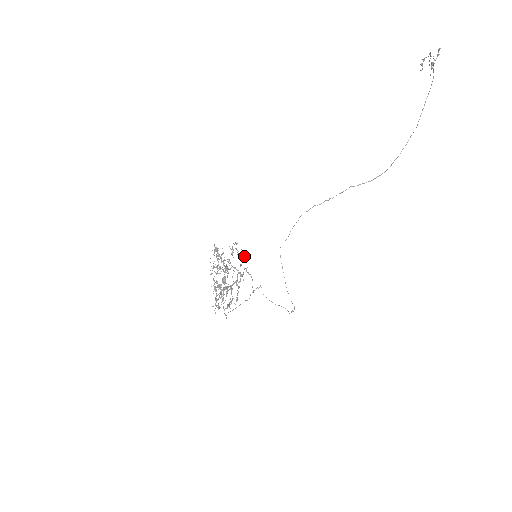
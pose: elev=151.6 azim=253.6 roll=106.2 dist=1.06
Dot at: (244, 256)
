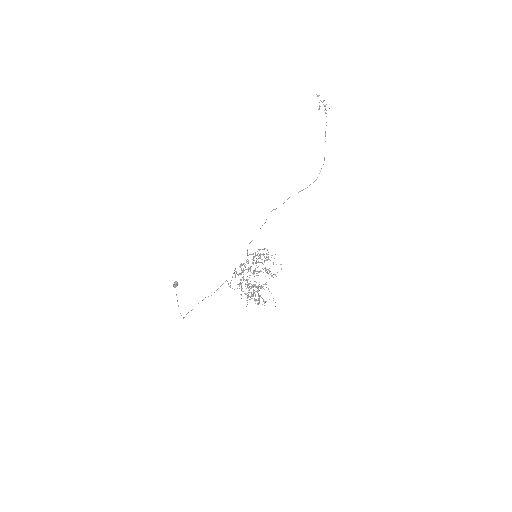
Dot at: occluded
